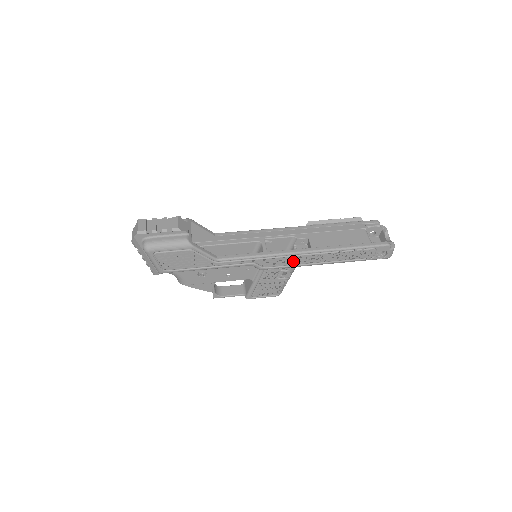
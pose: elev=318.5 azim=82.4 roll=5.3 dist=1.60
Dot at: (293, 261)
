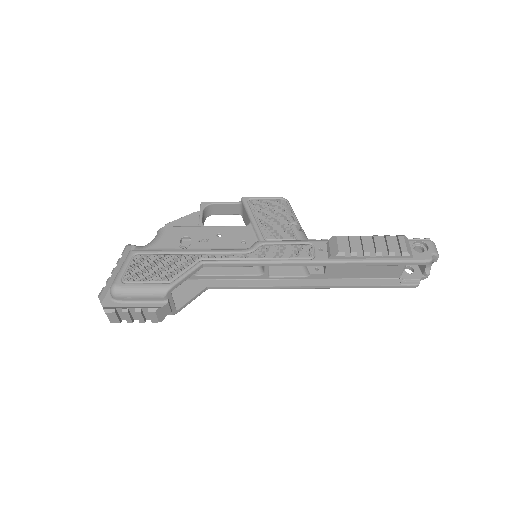
Dot at: occluded
